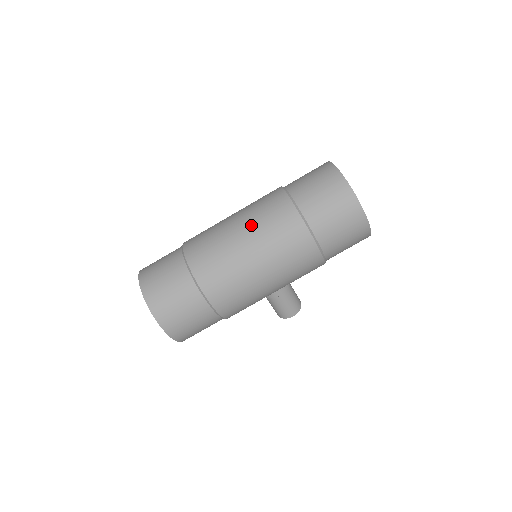
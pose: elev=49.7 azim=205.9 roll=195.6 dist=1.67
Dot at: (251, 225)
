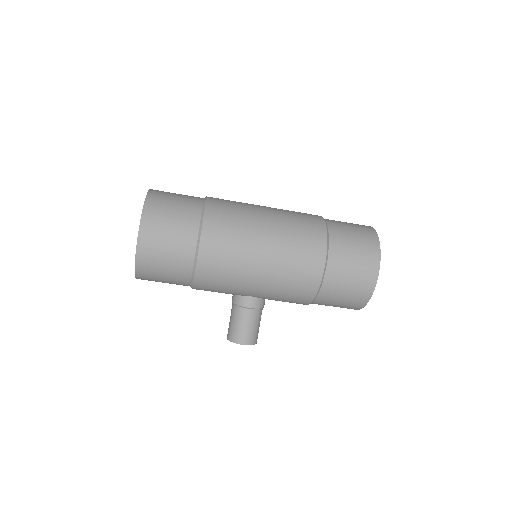
Dot at: (280, 212)
